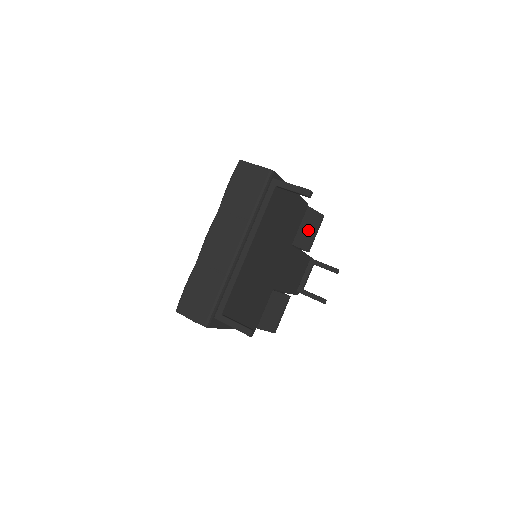
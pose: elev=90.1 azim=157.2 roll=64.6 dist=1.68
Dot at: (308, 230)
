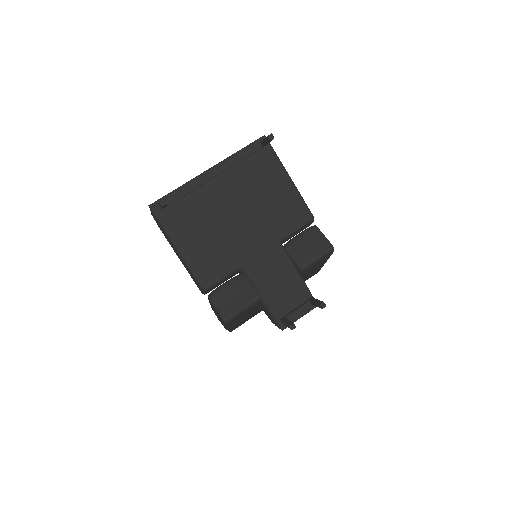
Dot at: (309, 249)
